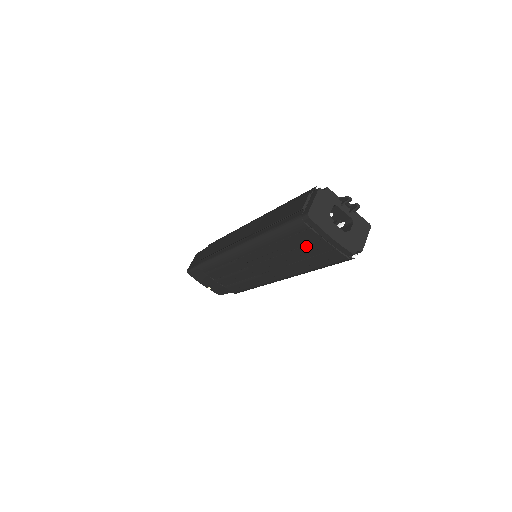
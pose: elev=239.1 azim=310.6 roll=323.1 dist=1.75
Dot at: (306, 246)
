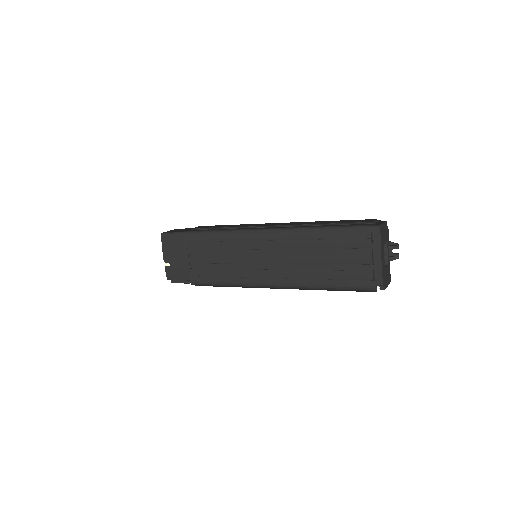
Dot at: (346, 256)
